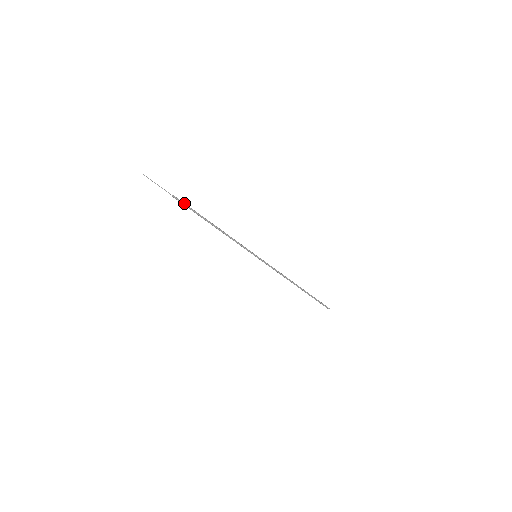
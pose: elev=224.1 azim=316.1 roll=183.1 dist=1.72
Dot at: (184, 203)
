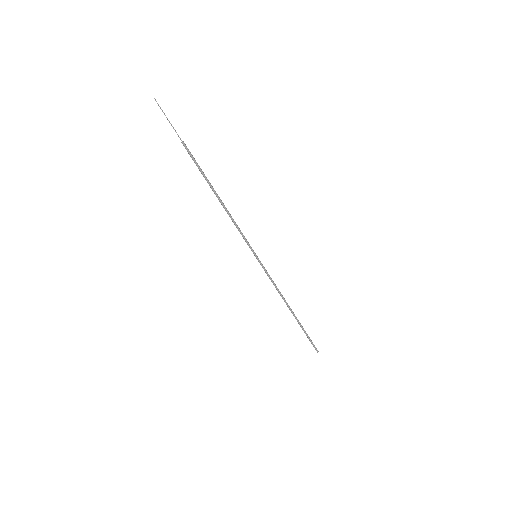
Dot at: occluded
